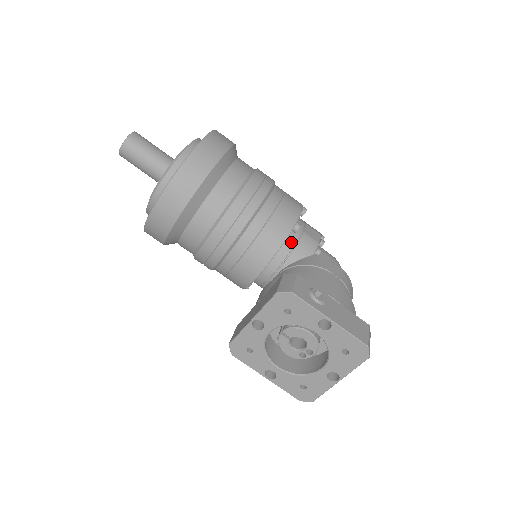
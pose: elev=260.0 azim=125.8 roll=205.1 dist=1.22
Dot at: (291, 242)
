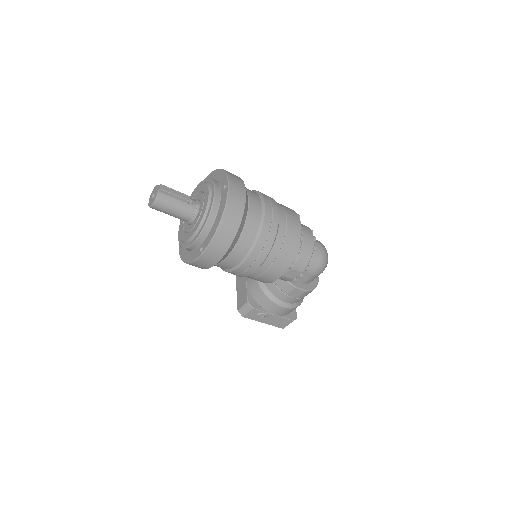
Dot at: occluded
